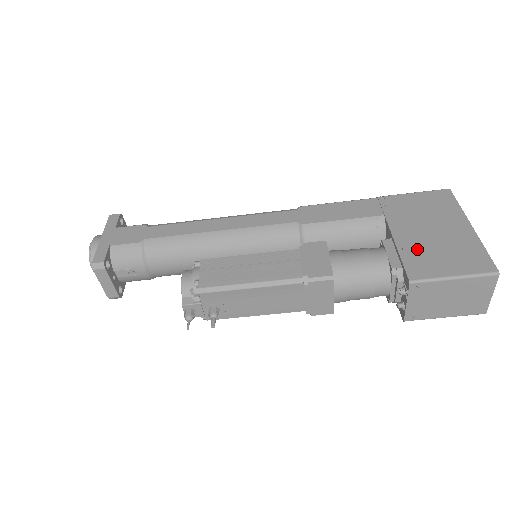
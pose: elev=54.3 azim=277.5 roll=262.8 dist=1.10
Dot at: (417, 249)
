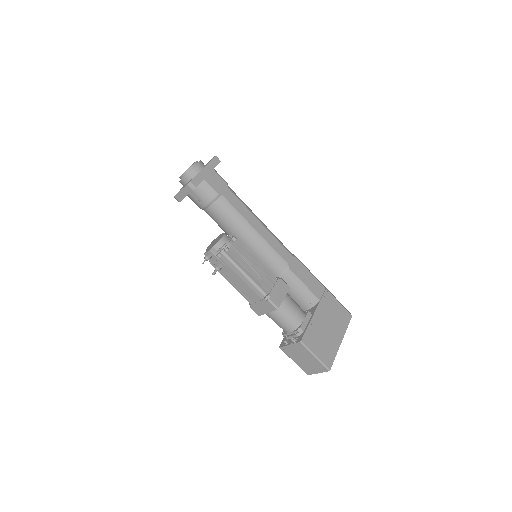
Dot at: (316, 330)
